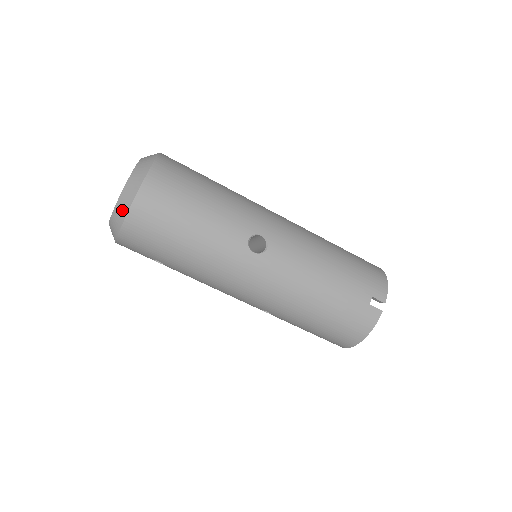
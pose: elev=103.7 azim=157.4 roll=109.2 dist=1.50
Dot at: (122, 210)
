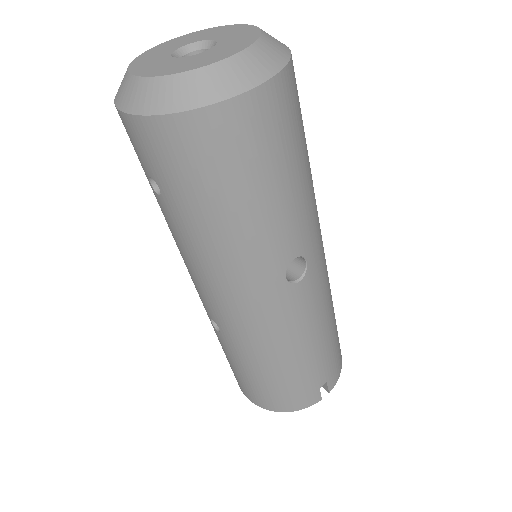
Dot at: (194, 92)
